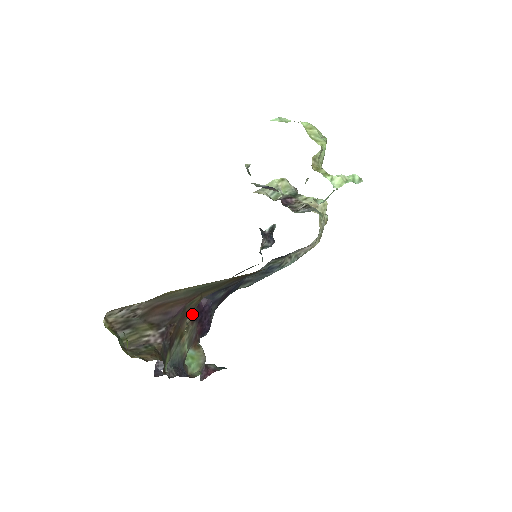
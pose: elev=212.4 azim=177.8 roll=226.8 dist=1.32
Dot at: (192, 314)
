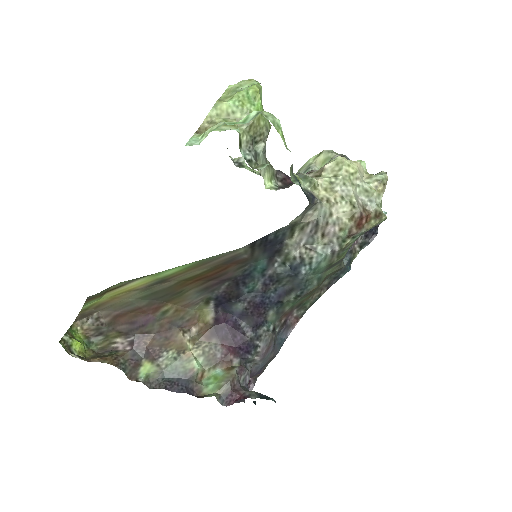
Dot at: (196, 328)
